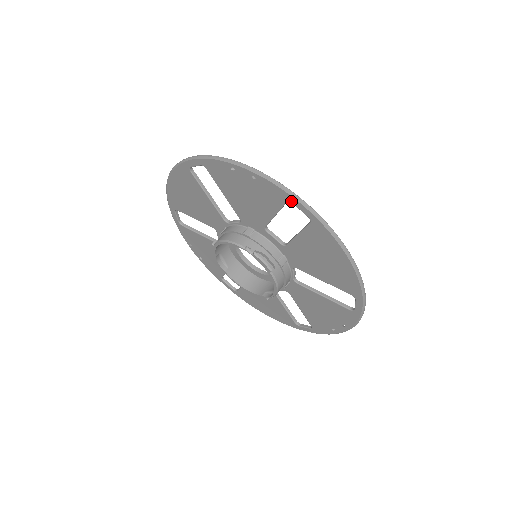
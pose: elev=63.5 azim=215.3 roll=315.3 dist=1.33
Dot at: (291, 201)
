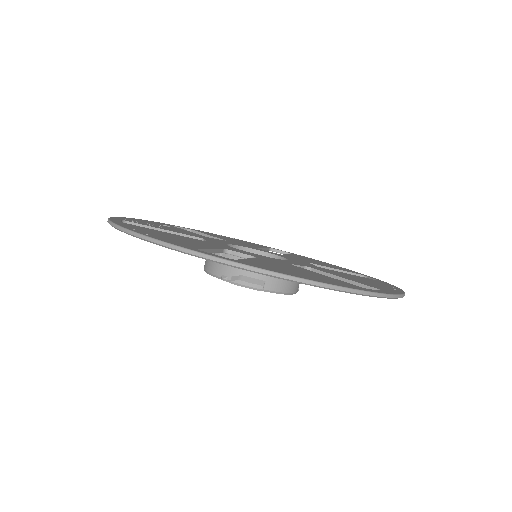
Dot at: occluded
